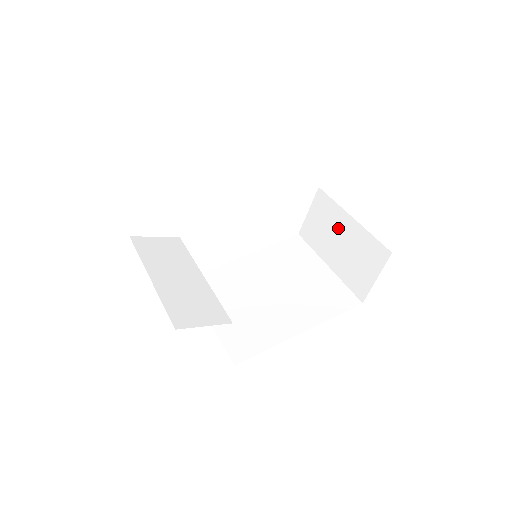
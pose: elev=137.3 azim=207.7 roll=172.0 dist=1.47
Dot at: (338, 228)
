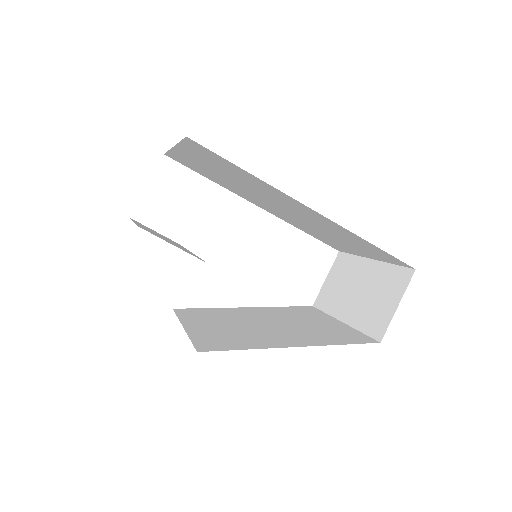
Dot at: (356, 277)
